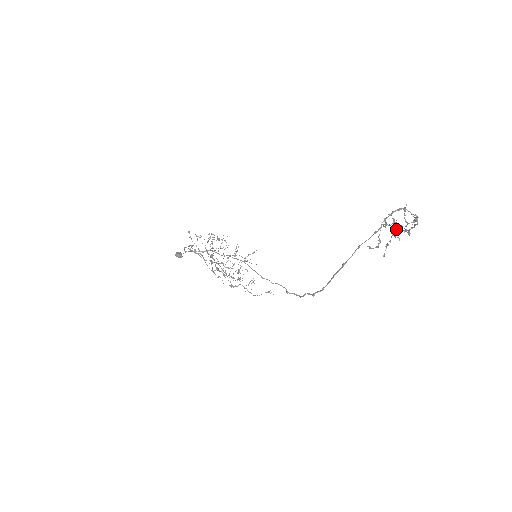
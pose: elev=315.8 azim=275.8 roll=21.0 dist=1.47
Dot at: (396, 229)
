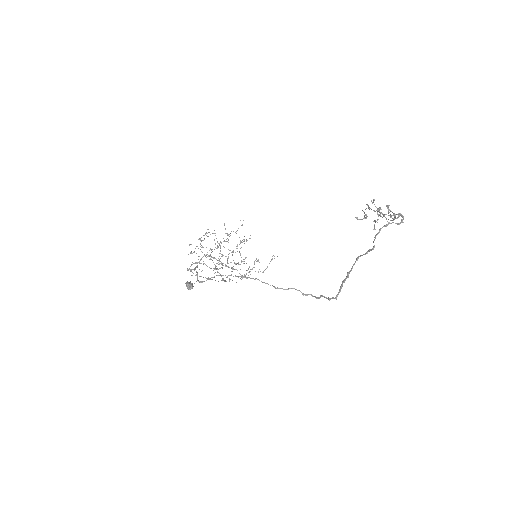
Dot at: (380, 208)
